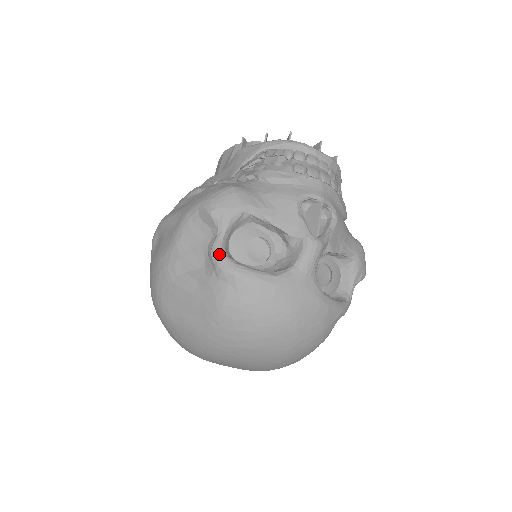
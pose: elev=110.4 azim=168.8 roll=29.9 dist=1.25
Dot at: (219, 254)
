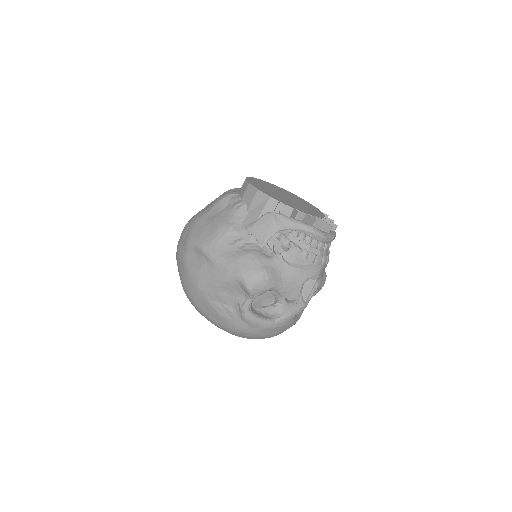
Dot at: (247, 311)
